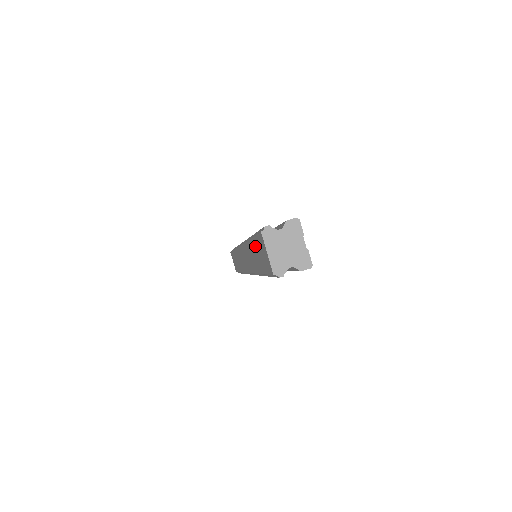
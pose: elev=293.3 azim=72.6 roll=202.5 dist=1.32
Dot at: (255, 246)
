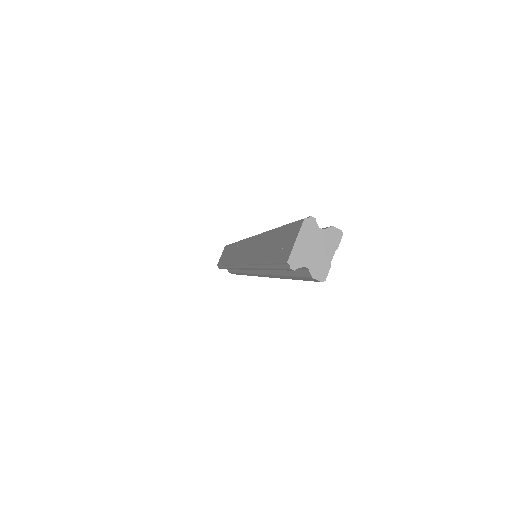
Dot at: (279, 234)
